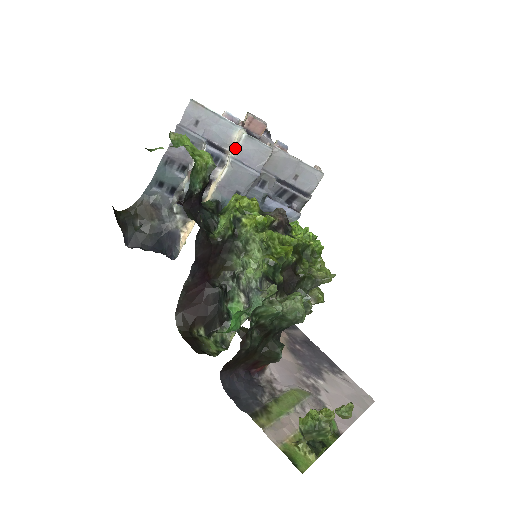
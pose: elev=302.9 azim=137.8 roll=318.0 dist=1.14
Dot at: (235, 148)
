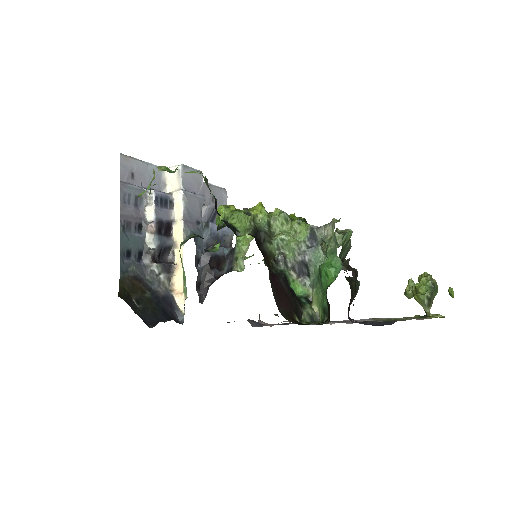
Dot at: (178, 182)
